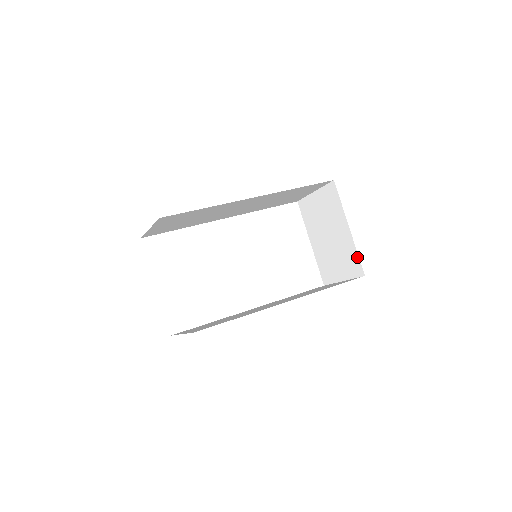
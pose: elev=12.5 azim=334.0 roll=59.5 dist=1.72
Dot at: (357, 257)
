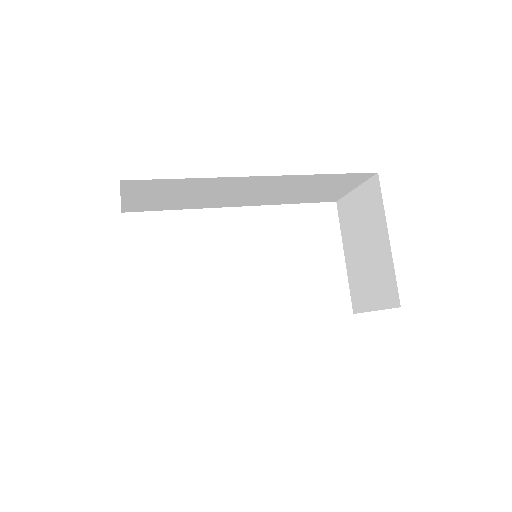
Dot at: (394, 279)
